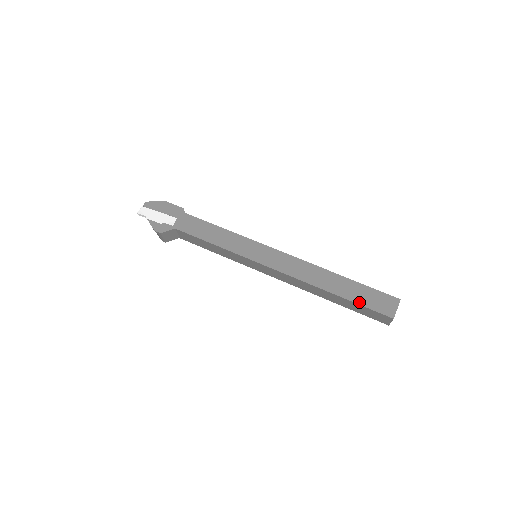
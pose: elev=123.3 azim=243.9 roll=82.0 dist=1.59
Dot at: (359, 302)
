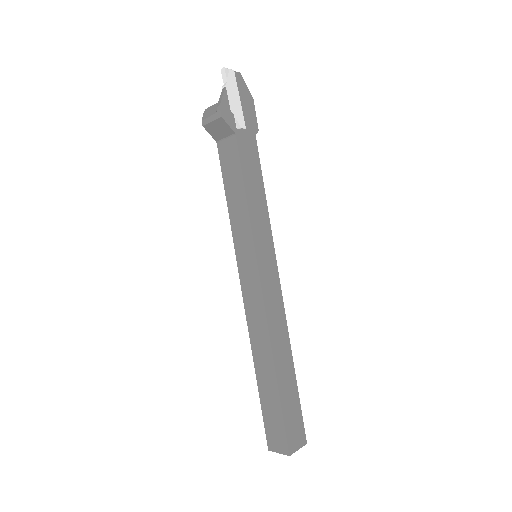
Dot at: (284, 409)
